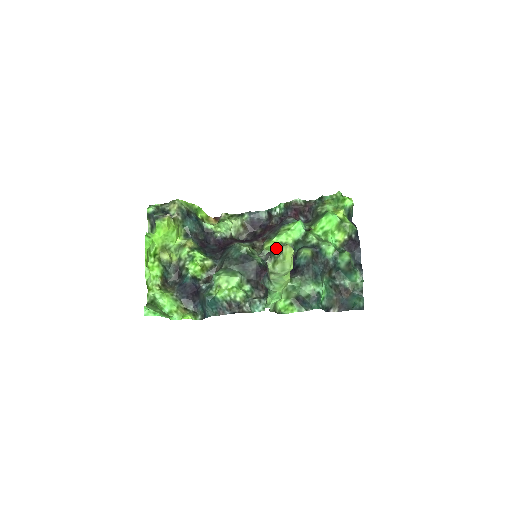
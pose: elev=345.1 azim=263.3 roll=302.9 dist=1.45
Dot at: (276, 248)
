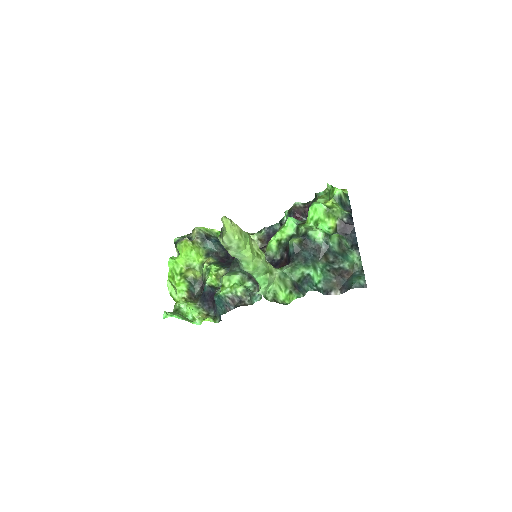
Dot at: occluded
